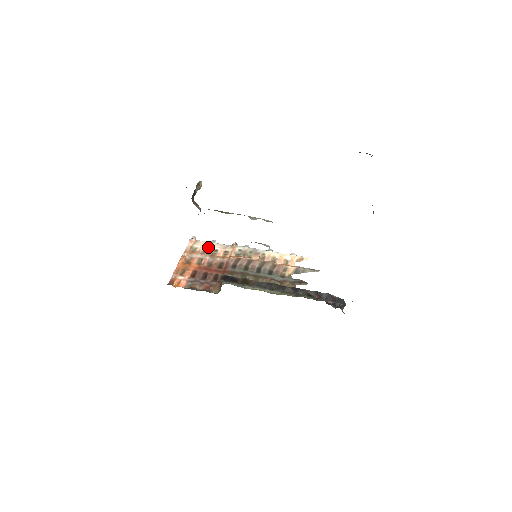
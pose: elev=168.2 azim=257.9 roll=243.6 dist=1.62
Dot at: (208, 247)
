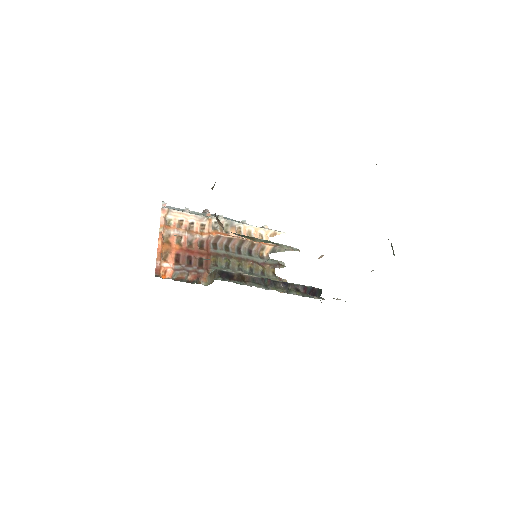
Dot at: (183, 219)
